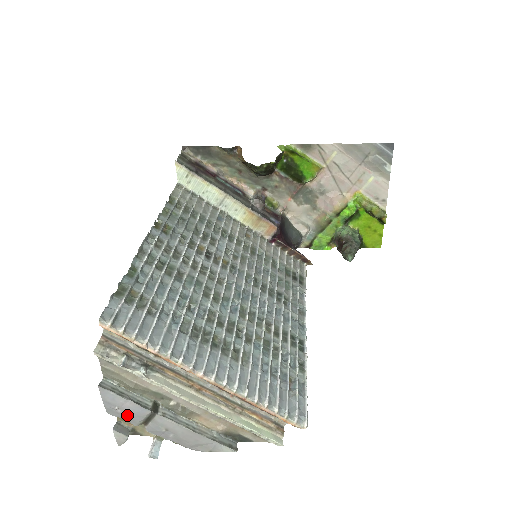
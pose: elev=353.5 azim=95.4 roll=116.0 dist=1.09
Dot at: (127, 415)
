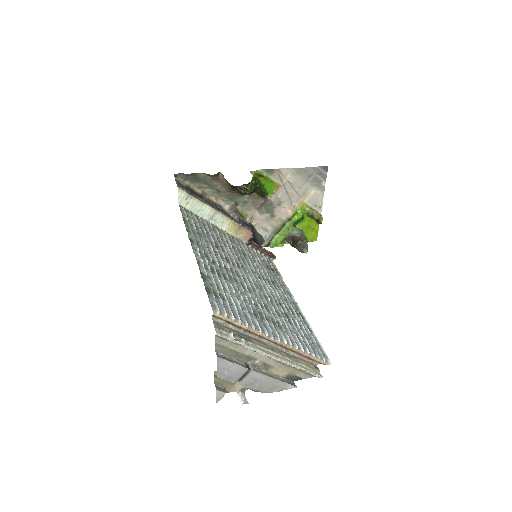
Dot at: (231, 375)
